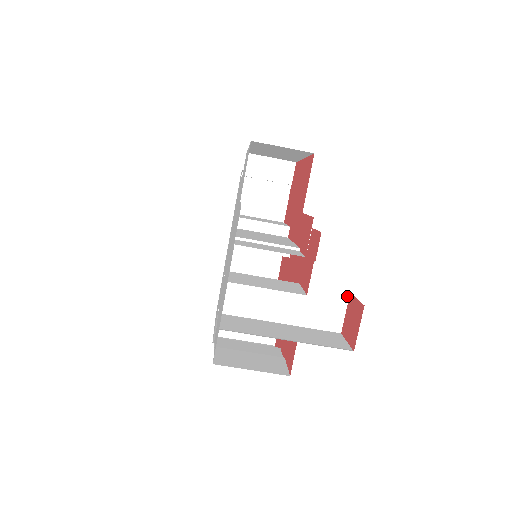
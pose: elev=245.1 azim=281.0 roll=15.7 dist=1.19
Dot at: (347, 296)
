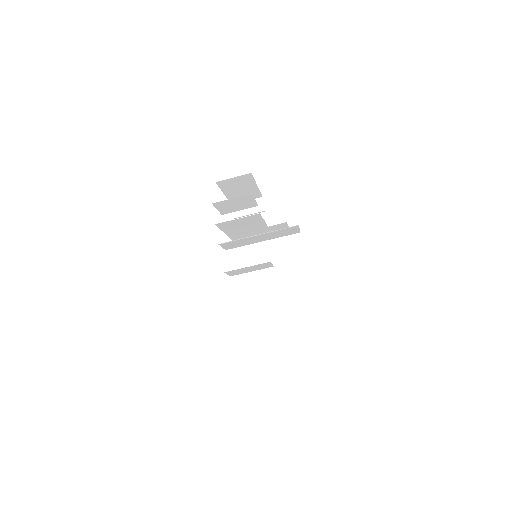
Dot at: (300, 235)
